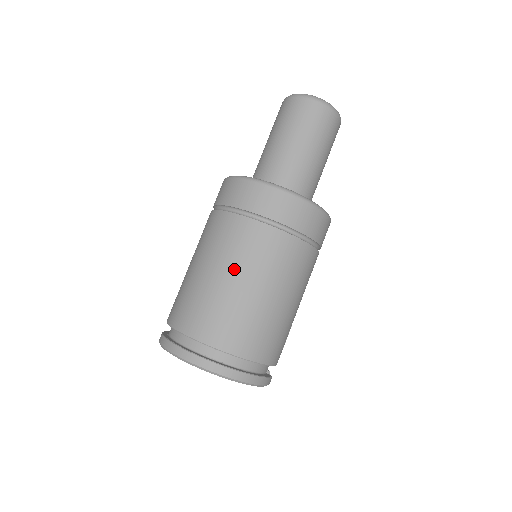
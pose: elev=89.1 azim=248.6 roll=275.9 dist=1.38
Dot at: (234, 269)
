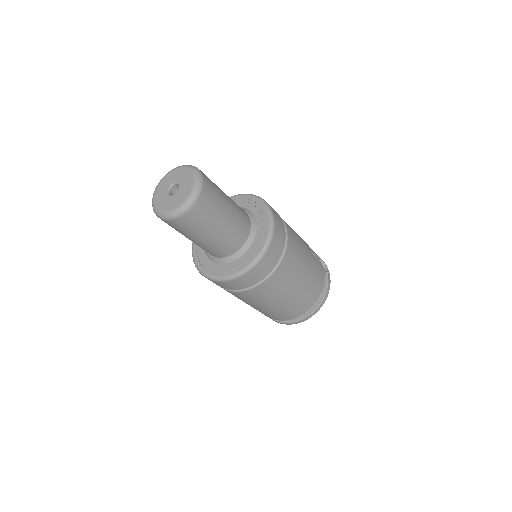
Dot at: (268, 303)
